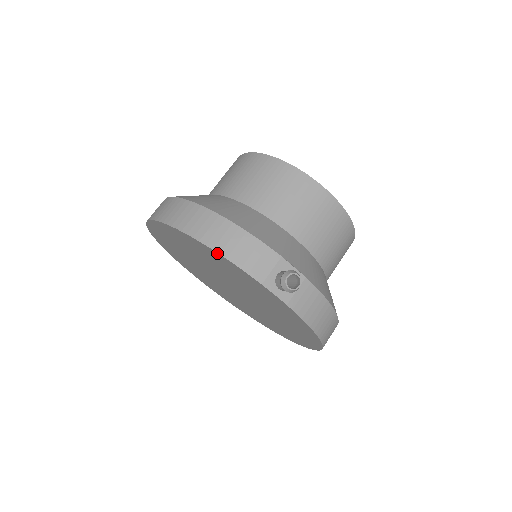
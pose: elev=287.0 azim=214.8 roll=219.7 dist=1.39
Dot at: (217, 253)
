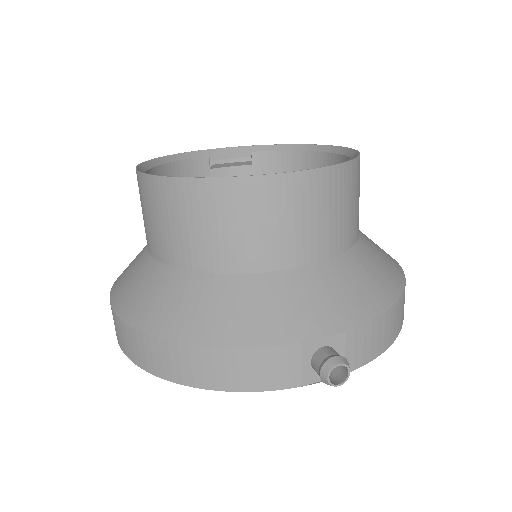
Dot at: (225, 390)
